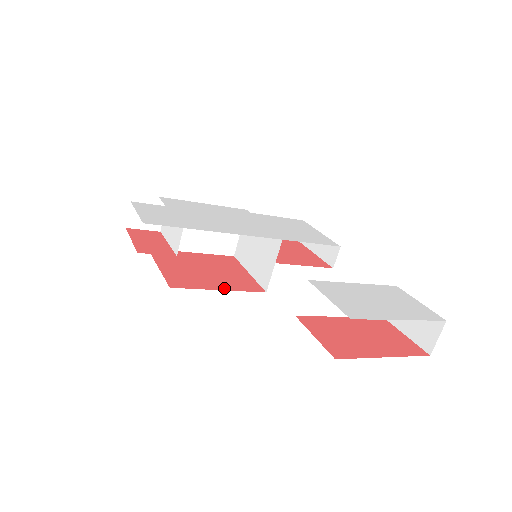
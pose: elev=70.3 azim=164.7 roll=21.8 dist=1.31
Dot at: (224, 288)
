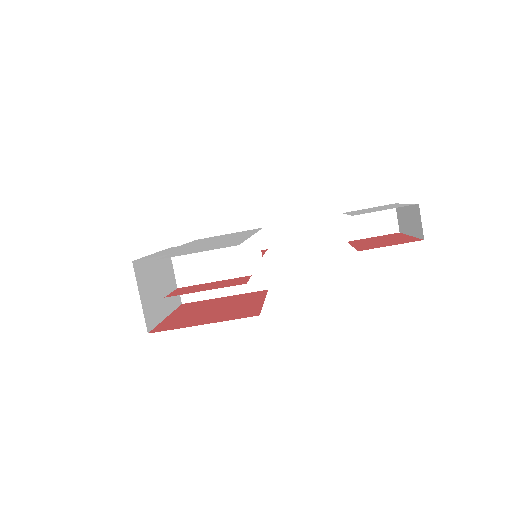
Dot at: (260, 300)
